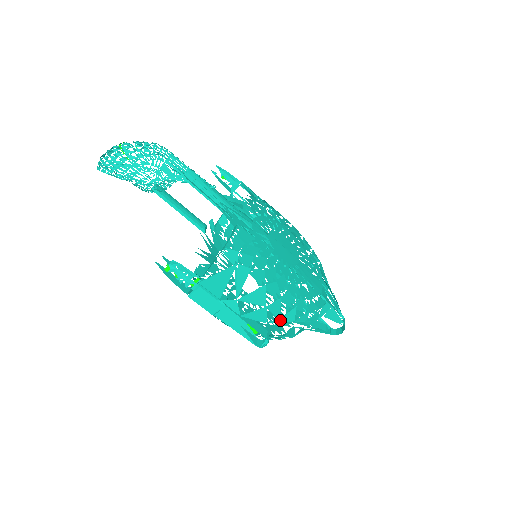
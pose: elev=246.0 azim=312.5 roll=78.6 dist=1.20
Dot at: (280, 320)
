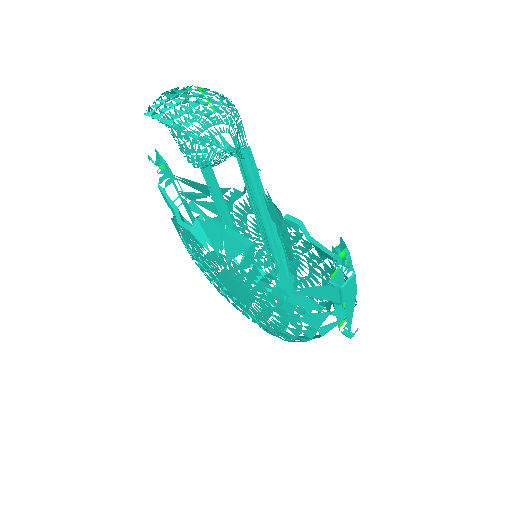
Dot at: occluded
